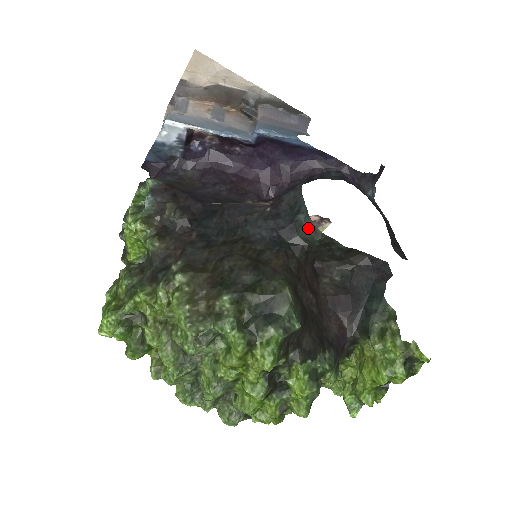
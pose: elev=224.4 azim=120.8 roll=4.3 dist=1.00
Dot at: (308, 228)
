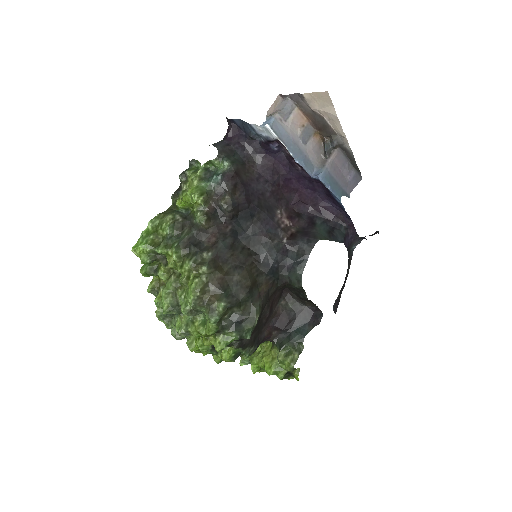
Dot at: (297, 277)
